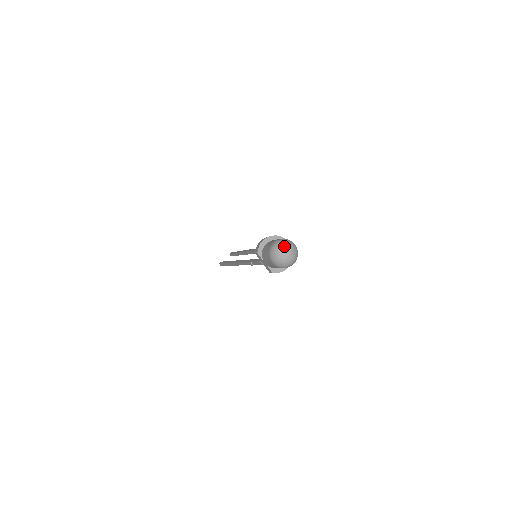
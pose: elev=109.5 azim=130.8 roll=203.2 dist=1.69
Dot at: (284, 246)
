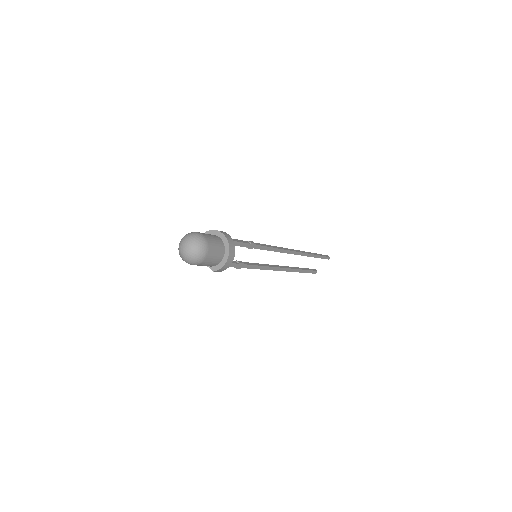
Dot at: (182, 241)
